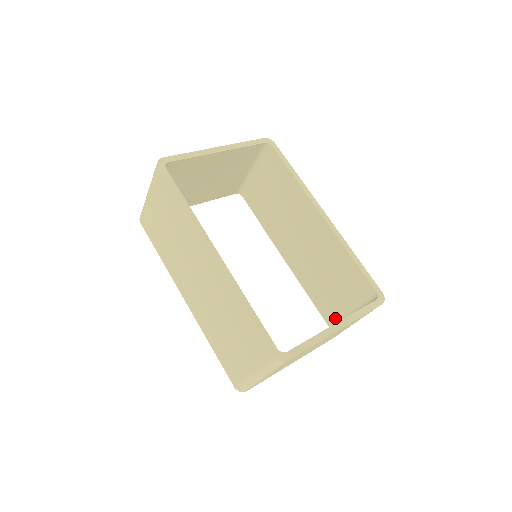
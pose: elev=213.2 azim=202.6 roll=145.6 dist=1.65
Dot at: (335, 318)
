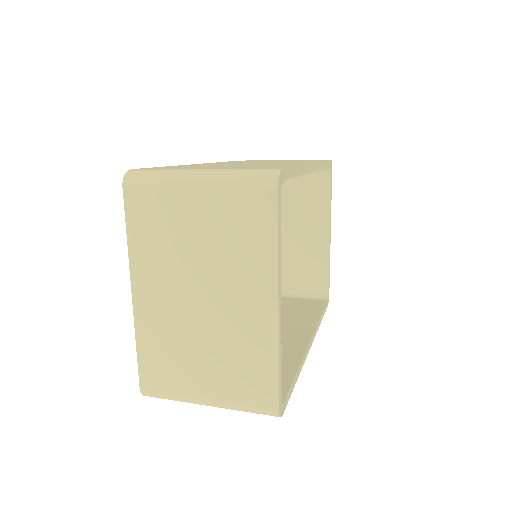
Dot at: occluded
